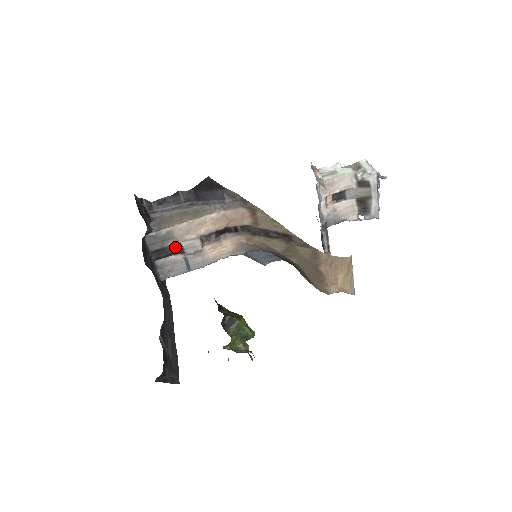
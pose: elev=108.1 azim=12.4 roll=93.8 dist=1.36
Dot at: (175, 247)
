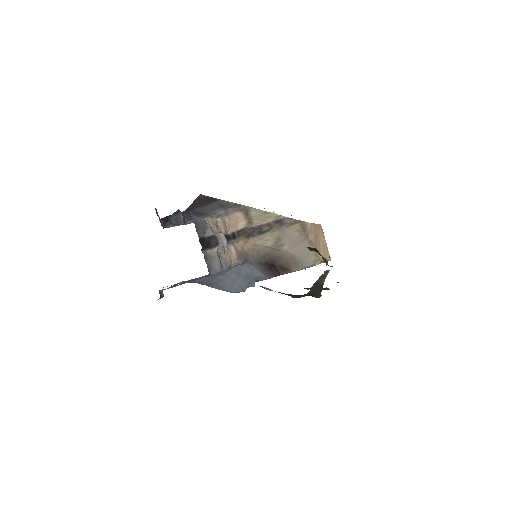
Dot at: (210, 239)
